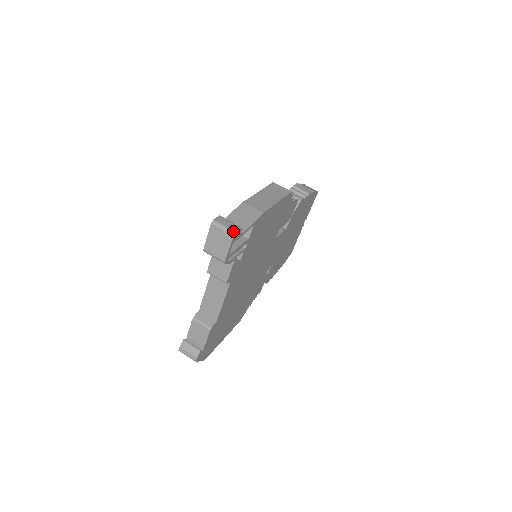
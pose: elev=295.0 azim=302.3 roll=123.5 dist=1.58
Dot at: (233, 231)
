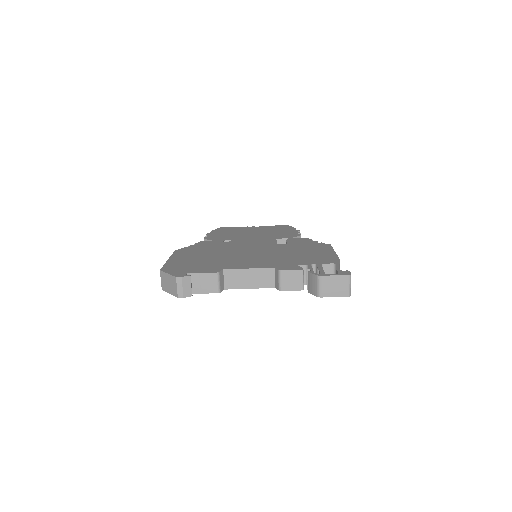
Dot at: occluded
